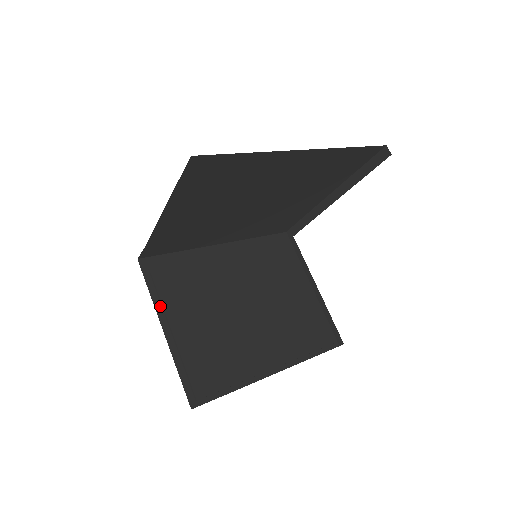
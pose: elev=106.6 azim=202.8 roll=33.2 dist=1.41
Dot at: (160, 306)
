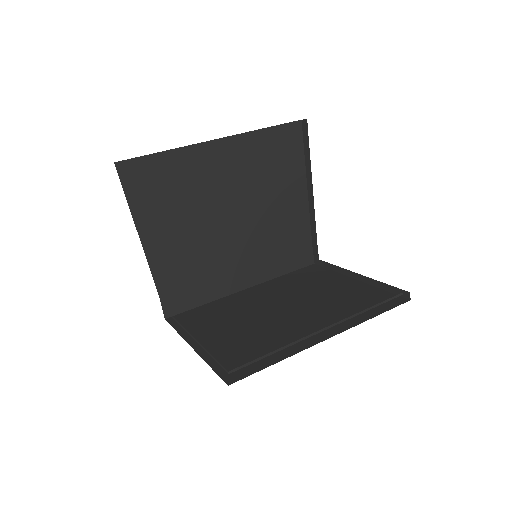
Dot at: (188, 335)
